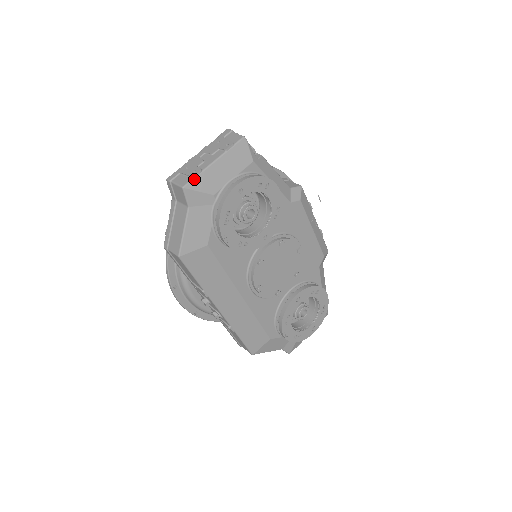
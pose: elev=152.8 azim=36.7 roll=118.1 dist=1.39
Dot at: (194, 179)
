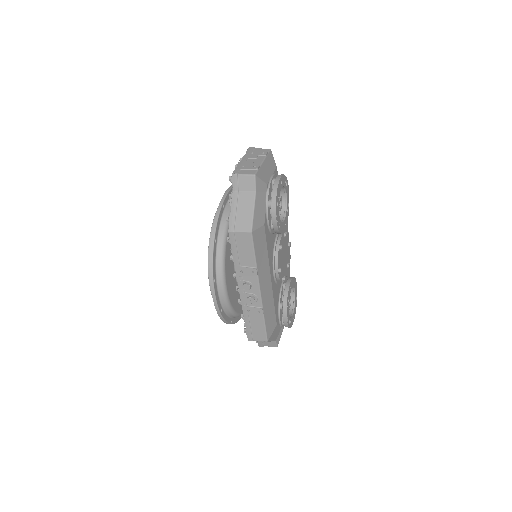
Dot at: (258, 170)
